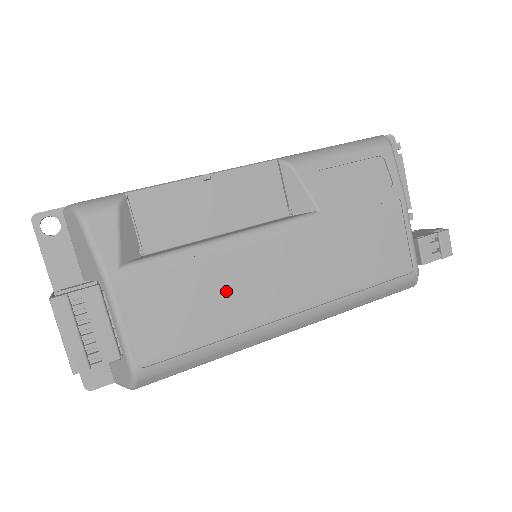
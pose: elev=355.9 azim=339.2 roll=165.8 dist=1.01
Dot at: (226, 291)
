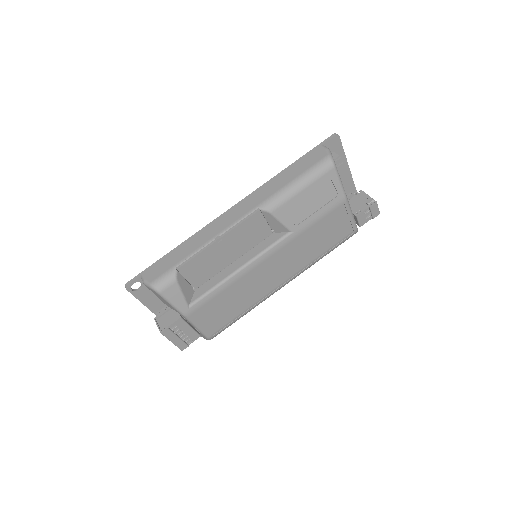
Dot at: (245, 291)
